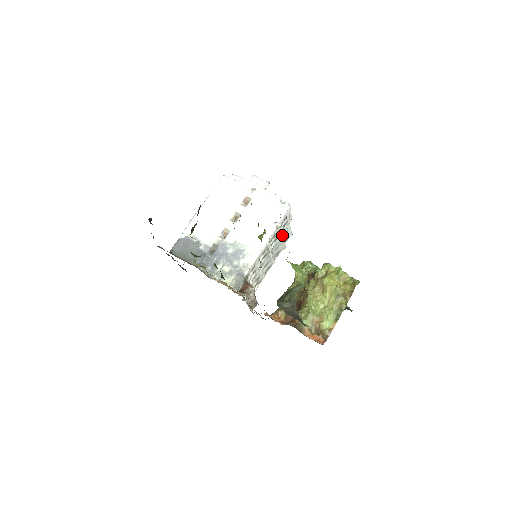
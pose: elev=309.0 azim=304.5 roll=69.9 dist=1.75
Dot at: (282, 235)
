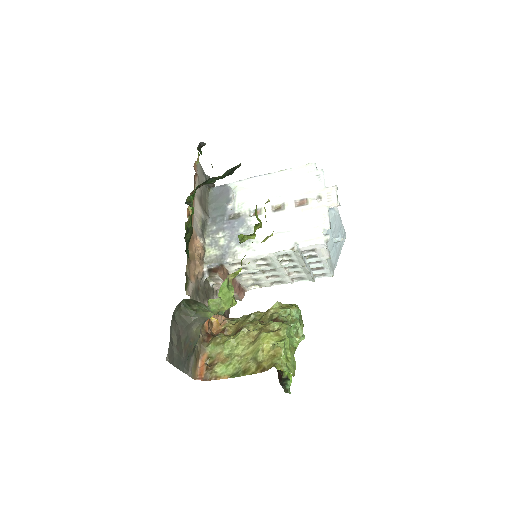
Dot at: (302, 263)
